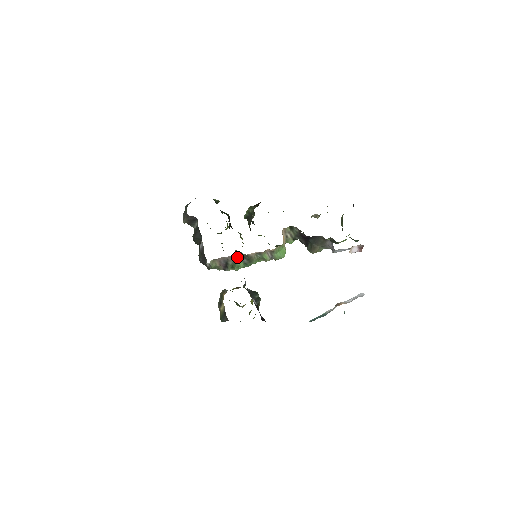
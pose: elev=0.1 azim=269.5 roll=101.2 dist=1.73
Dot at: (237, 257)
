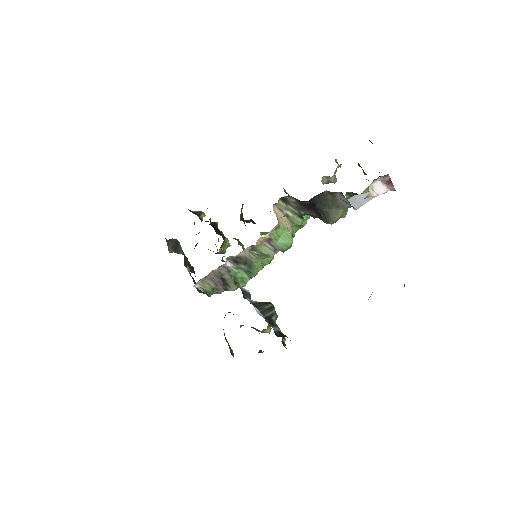
Dot at: (230, 265)
